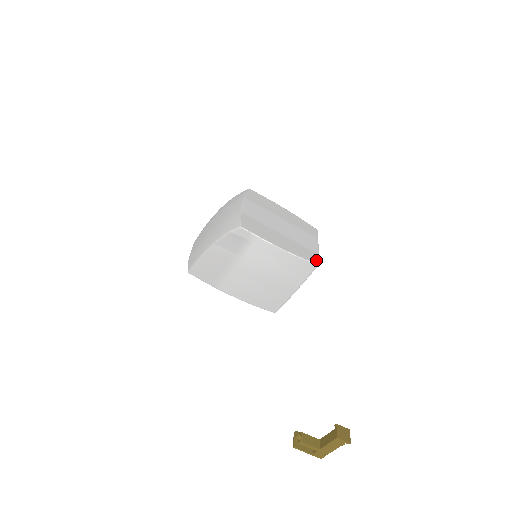
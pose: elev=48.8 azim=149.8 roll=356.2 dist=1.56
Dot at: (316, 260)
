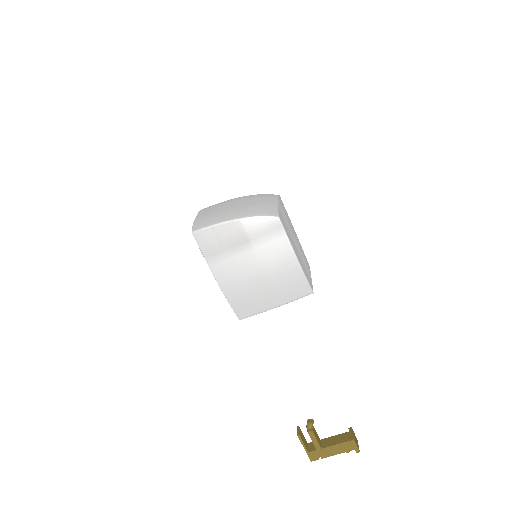
Dot at: (312, 288)
